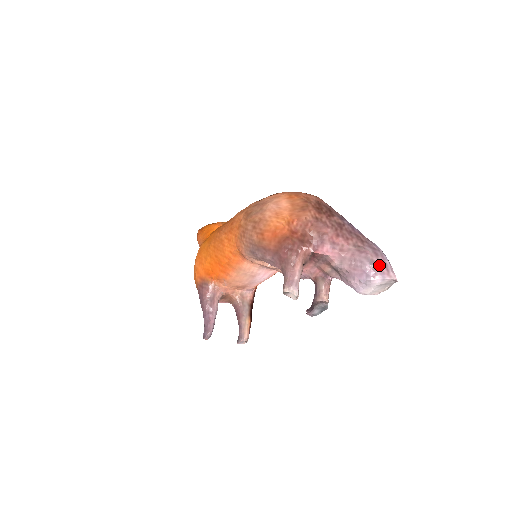
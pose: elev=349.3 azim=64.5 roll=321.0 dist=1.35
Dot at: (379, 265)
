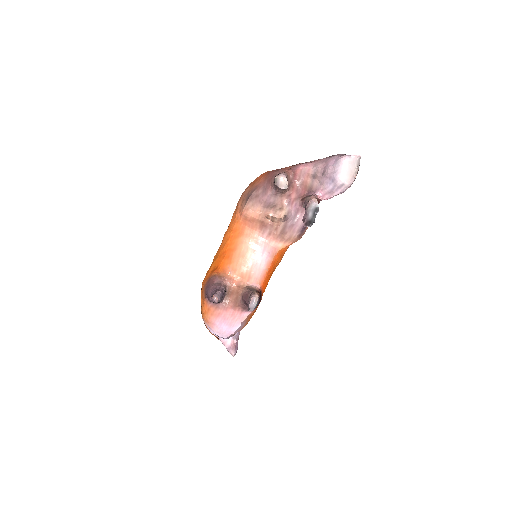
Dot at: occluded
